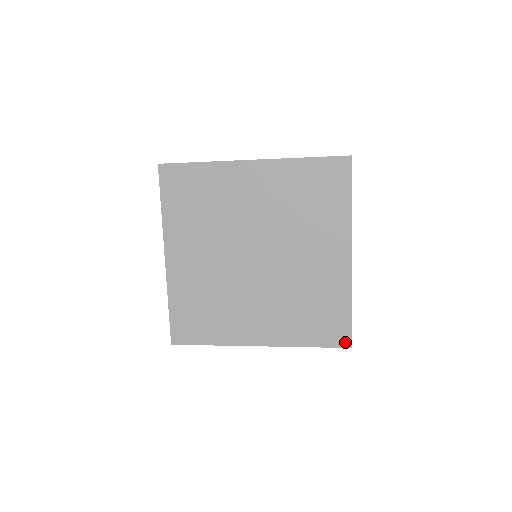
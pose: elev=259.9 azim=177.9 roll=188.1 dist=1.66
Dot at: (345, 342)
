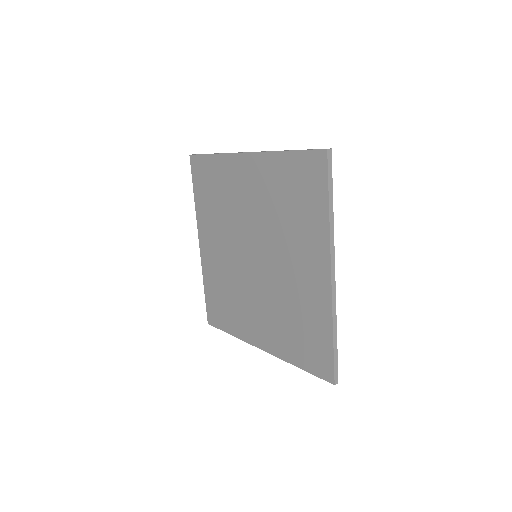
Dot at: (328, 375)
